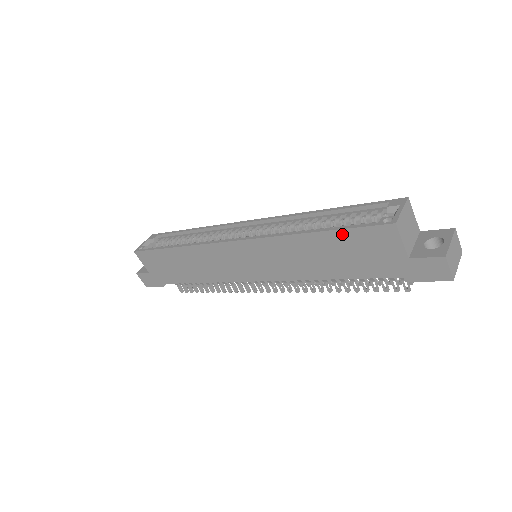
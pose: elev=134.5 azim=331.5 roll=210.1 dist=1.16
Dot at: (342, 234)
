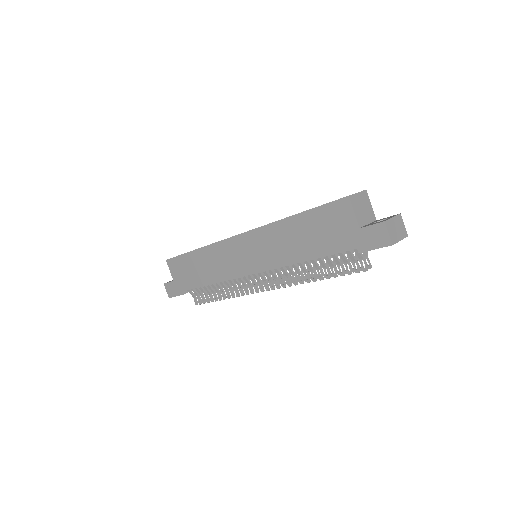
Dot at: (313, 213)
